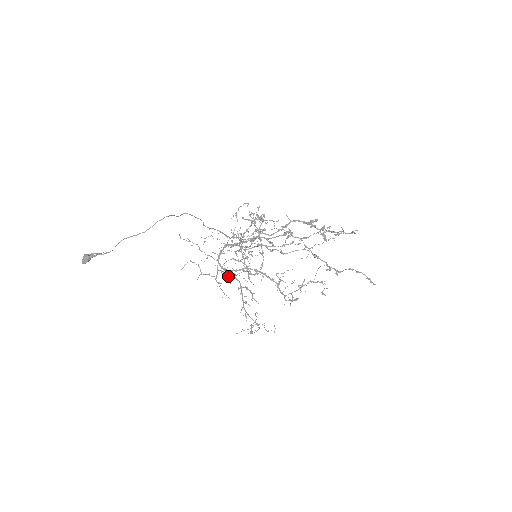
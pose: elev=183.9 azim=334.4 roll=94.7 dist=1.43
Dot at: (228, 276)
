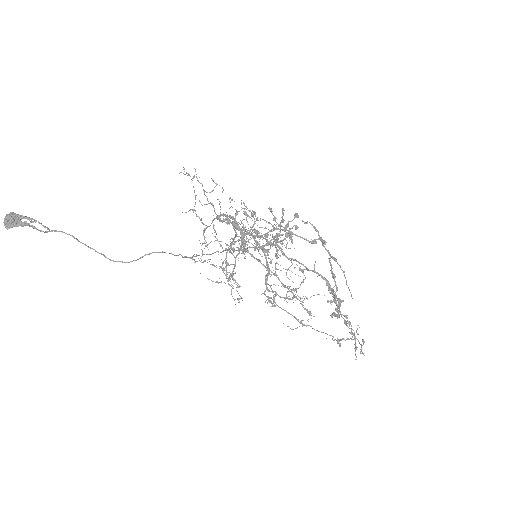
Dot at: occluded
